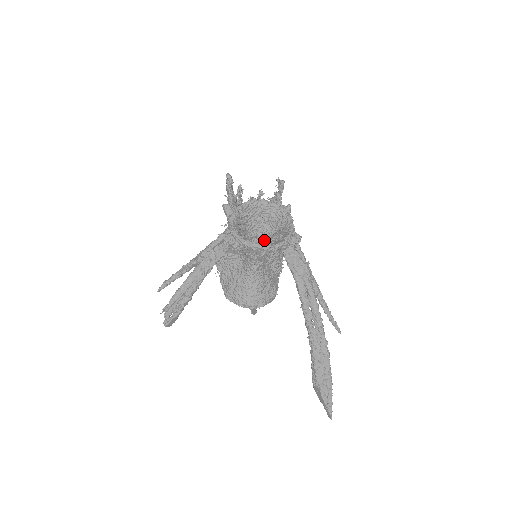
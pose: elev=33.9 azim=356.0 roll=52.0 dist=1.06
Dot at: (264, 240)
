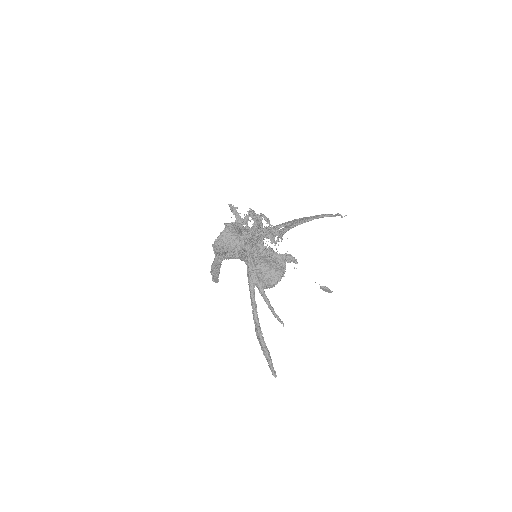
Dot at: occluded
